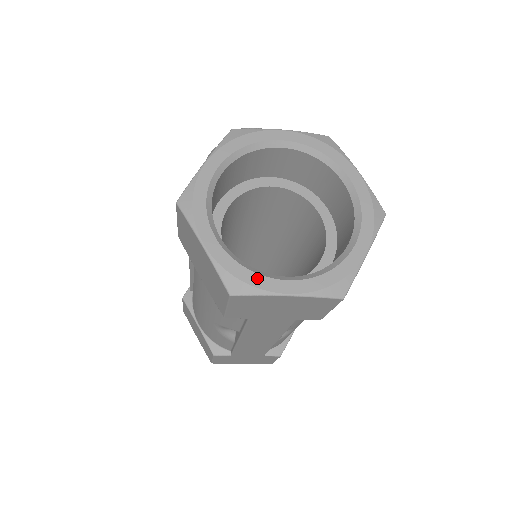
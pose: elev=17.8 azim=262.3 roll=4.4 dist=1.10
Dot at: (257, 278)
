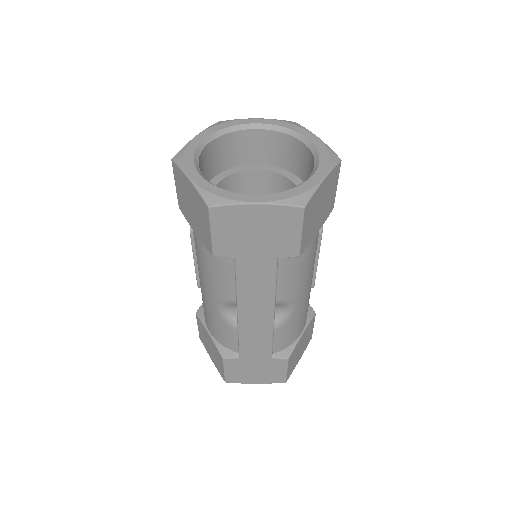
Dot at: (230, 194)
